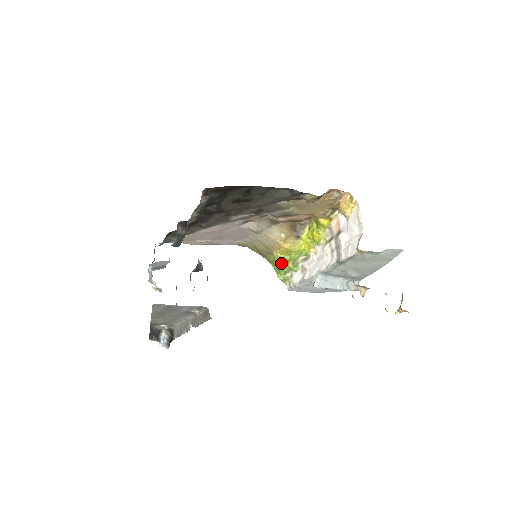
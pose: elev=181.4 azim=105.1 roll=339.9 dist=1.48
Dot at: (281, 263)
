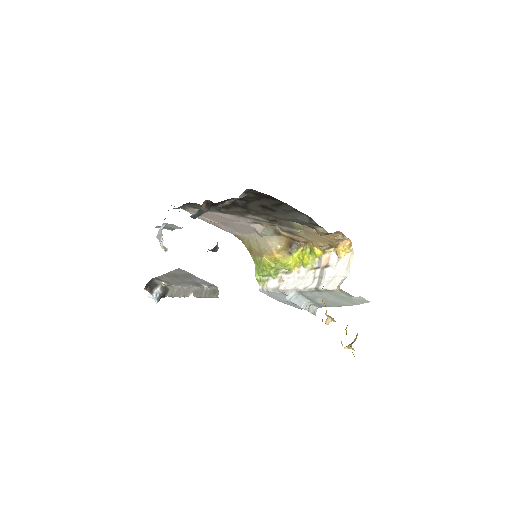
Dot at: (265, 267)
